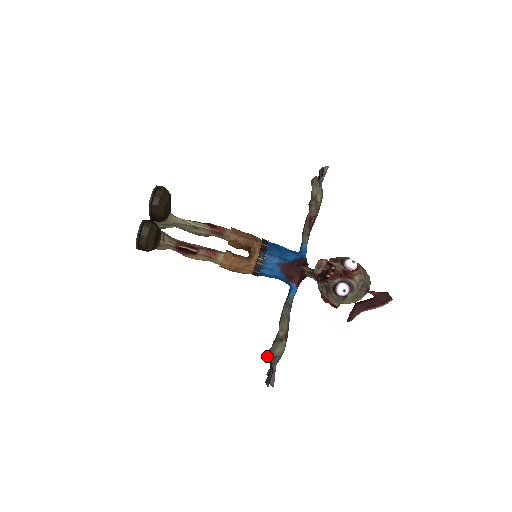
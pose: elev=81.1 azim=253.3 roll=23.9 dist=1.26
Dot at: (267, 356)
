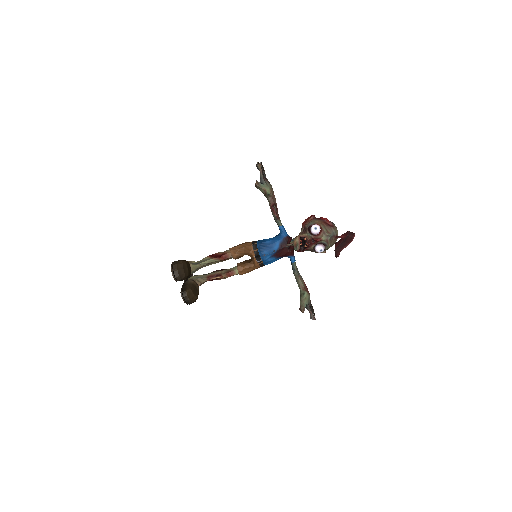
Dot at: occluded
